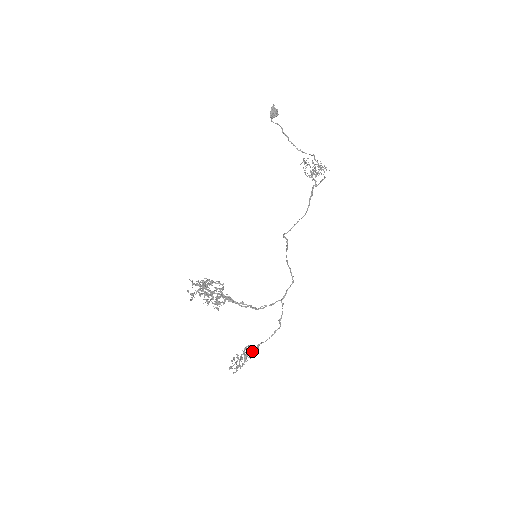
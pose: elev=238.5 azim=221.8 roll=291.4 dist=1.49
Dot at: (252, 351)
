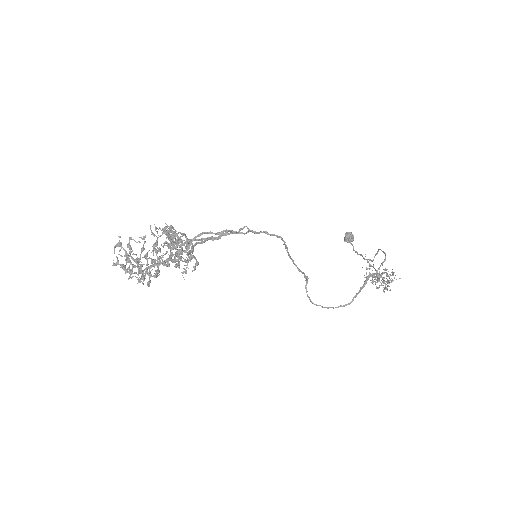
Dot at: (164, 264)
